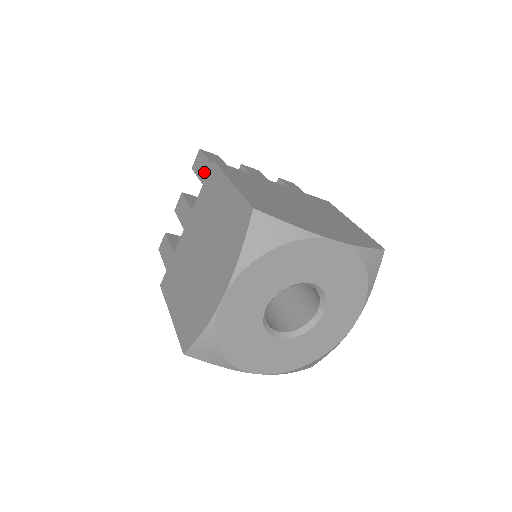
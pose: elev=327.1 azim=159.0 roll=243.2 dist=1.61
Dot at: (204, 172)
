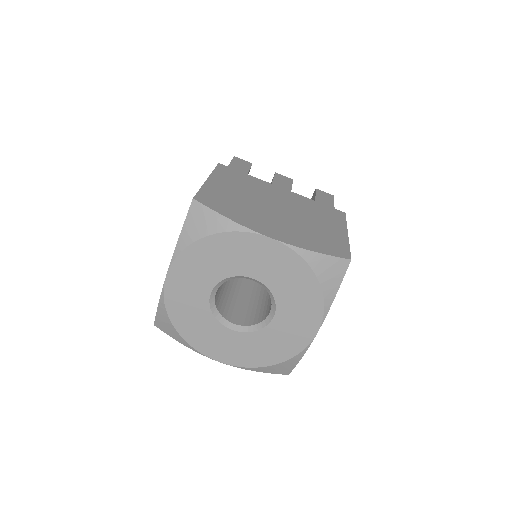
Dot at: occluded
